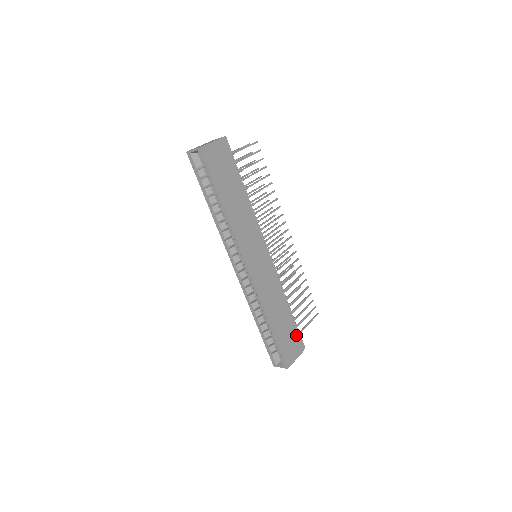
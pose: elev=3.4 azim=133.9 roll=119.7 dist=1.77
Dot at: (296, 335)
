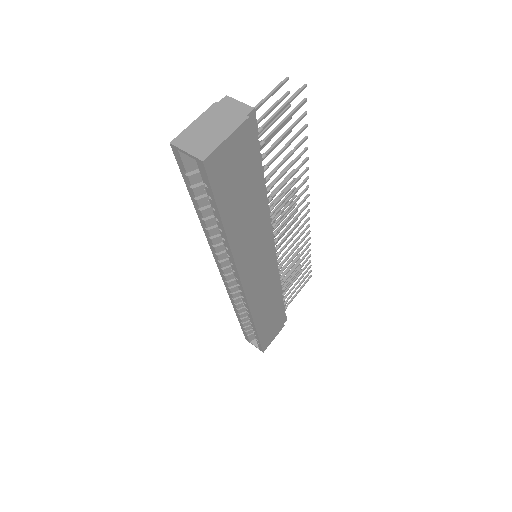
Dot at: (281, 317)
